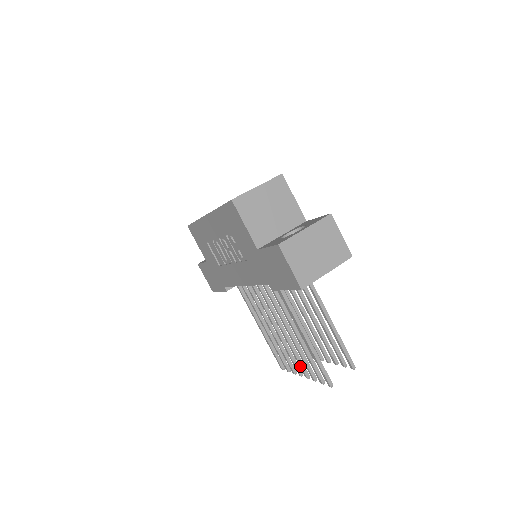
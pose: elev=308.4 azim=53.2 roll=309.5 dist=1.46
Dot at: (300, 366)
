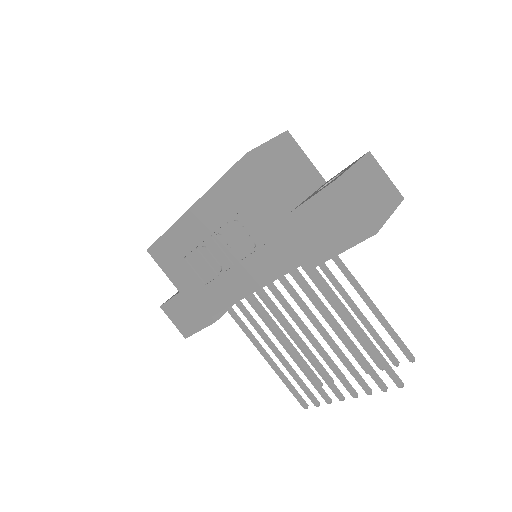
Dot at: (343, 383)
